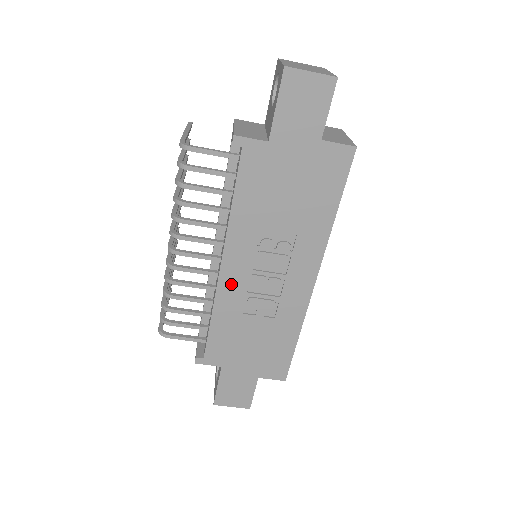
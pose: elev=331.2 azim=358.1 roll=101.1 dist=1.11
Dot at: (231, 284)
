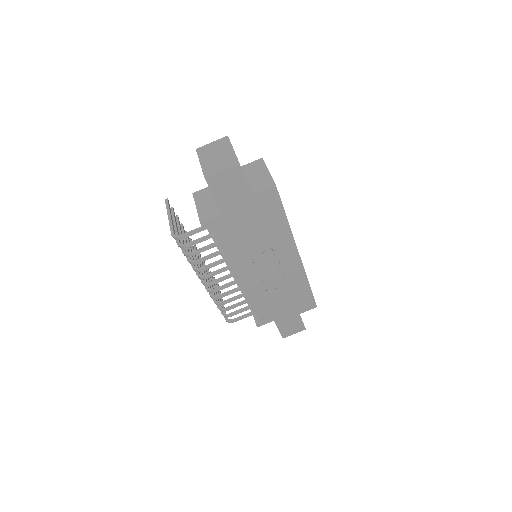
Dot at: (251, 284)
